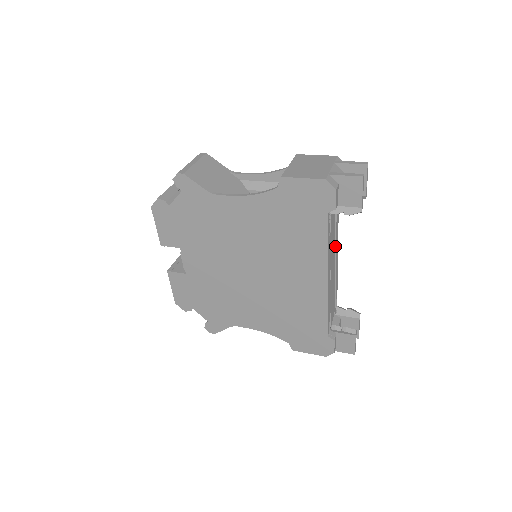
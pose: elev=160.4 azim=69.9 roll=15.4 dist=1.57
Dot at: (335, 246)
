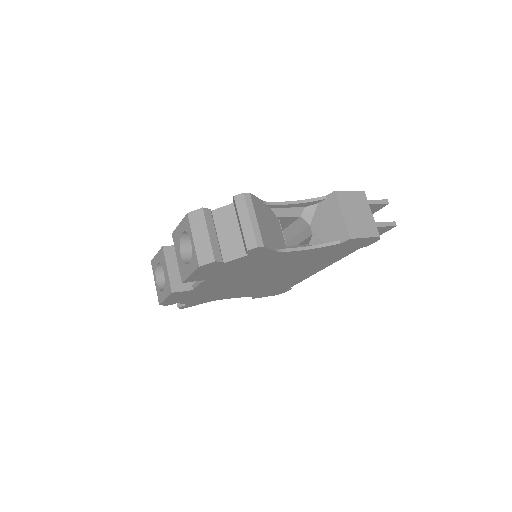
Dot at: occluded
